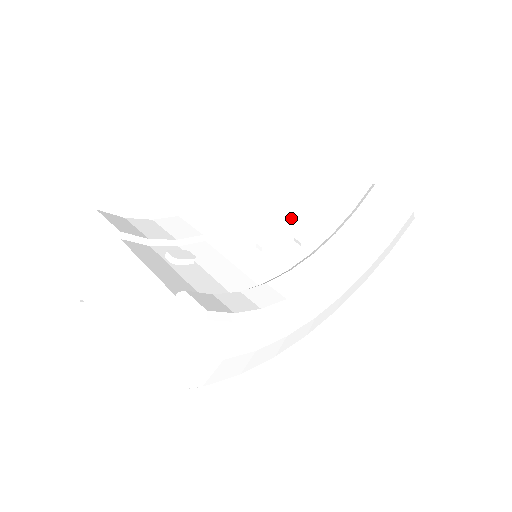
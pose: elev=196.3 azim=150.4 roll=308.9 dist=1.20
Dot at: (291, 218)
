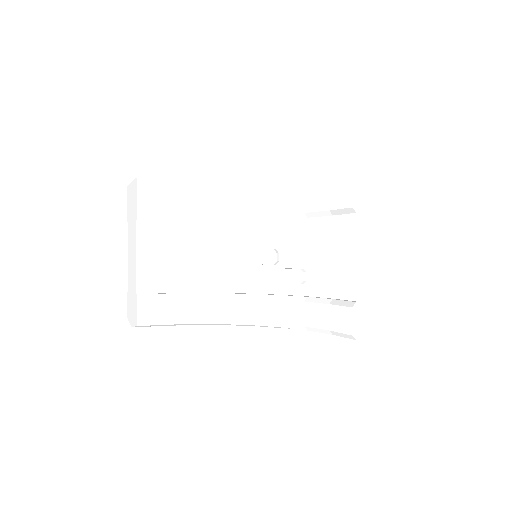
Dot at: (300, 250)
